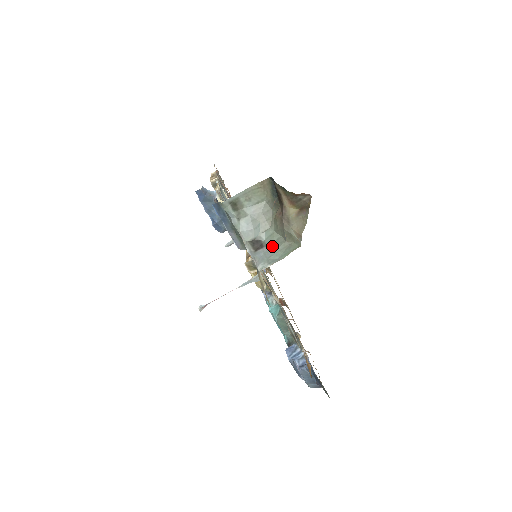
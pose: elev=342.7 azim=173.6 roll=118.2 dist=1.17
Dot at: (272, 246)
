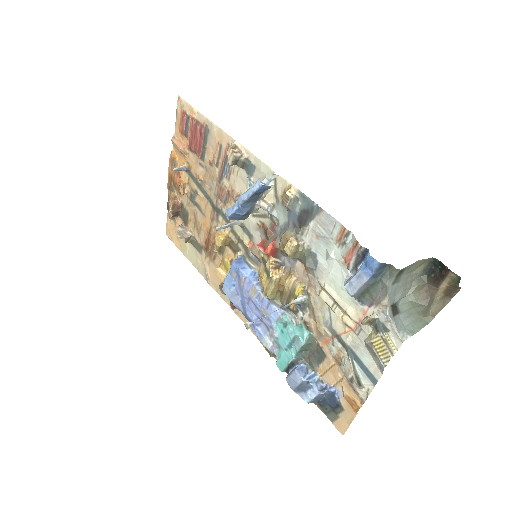
Dot at: (407, 315)
